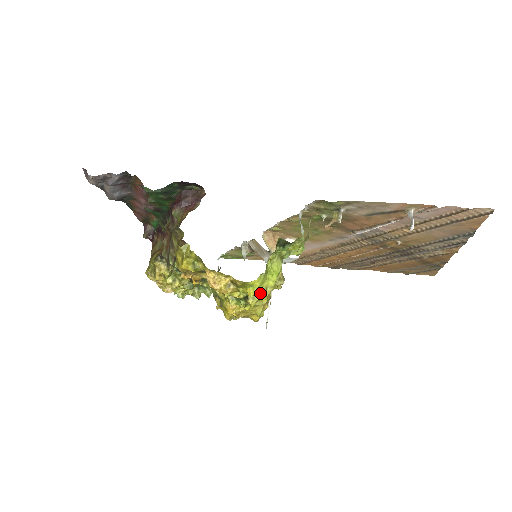
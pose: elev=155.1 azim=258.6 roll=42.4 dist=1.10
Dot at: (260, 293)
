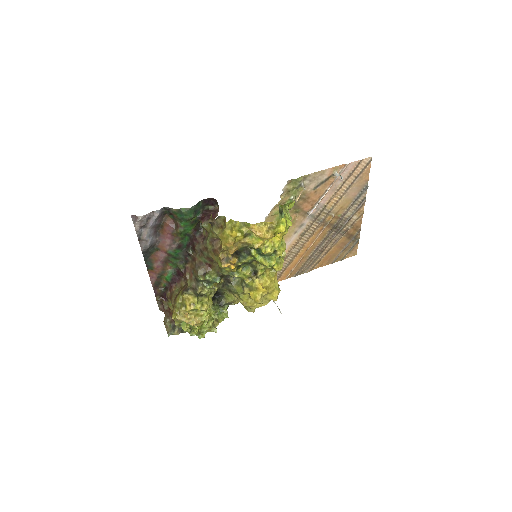
Dot at: (281, 247)
